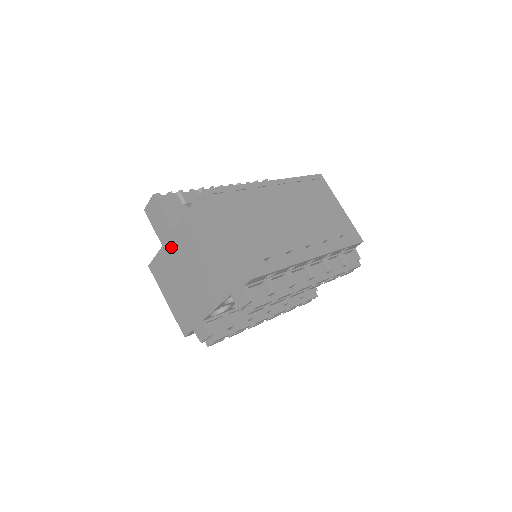
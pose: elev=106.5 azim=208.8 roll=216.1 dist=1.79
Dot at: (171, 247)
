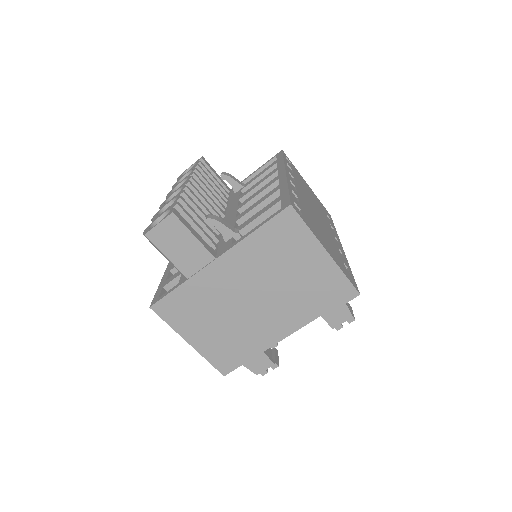
Dot at: (210, 278)
